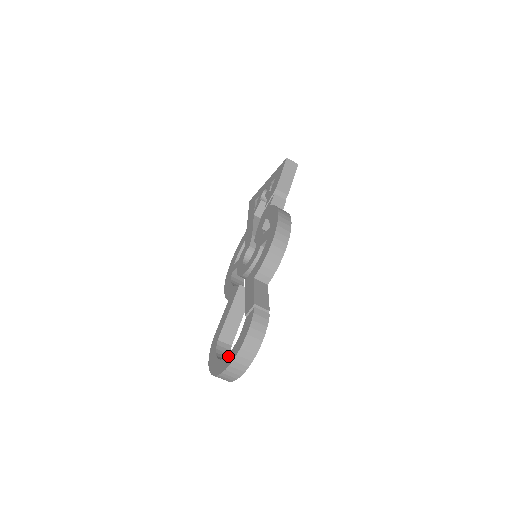
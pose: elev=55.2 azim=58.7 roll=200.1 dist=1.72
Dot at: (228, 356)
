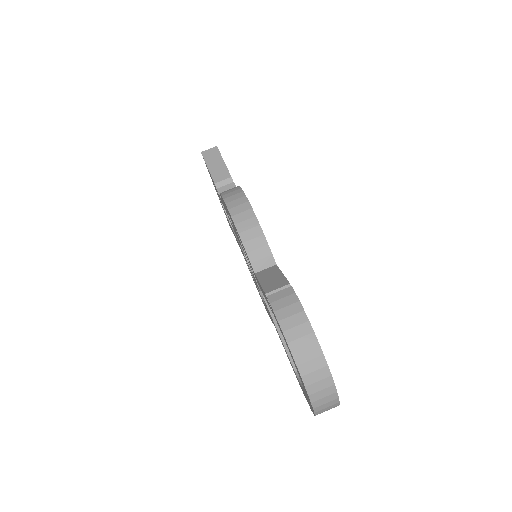
Dot at: occluded
